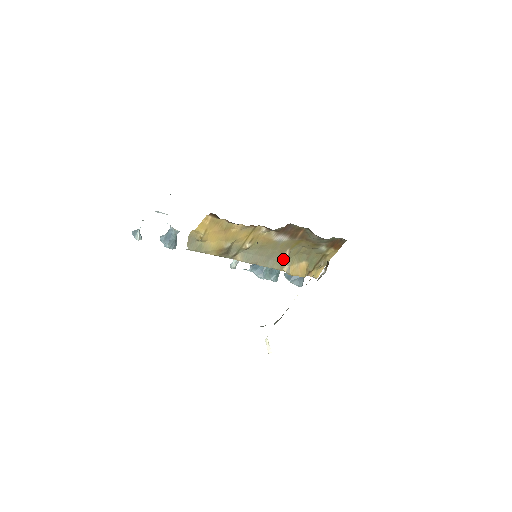
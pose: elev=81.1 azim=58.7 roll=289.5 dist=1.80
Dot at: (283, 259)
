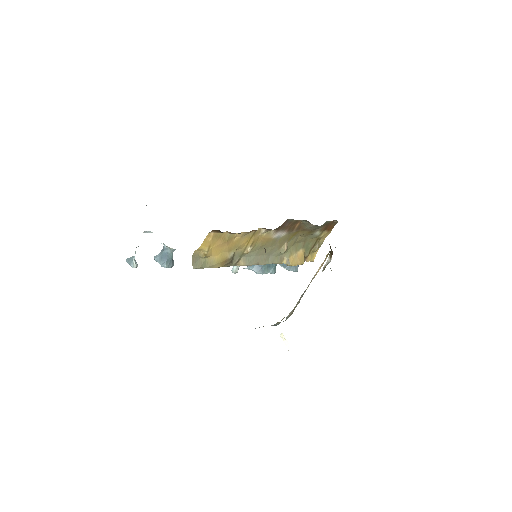
Dot at: (282, 253)
